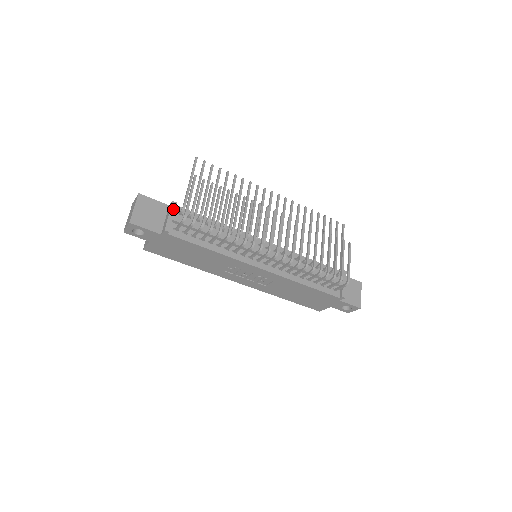
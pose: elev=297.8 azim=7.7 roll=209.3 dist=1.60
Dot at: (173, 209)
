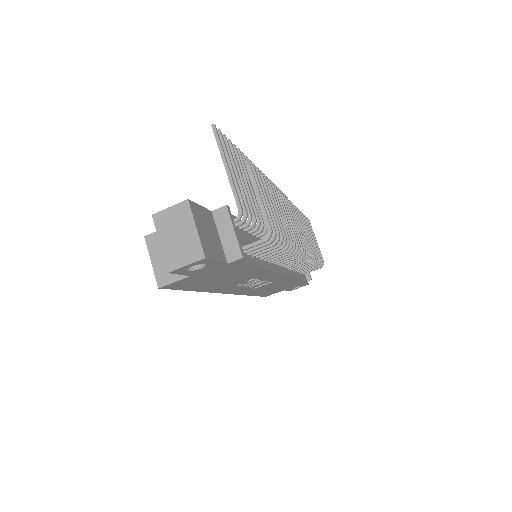
Dot at: (232, 219)
